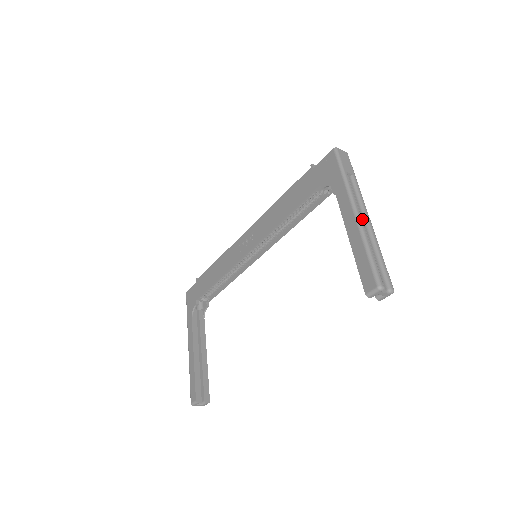
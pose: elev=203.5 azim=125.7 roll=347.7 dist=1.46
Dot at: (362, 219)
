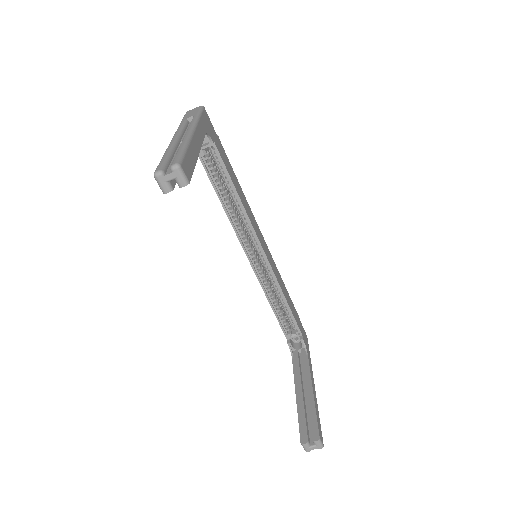
Dot at: occluded
